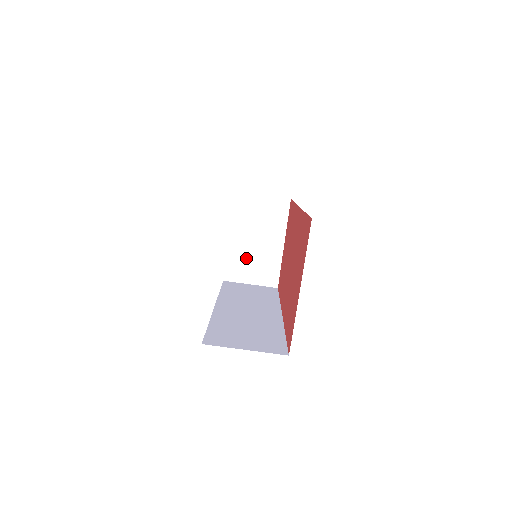
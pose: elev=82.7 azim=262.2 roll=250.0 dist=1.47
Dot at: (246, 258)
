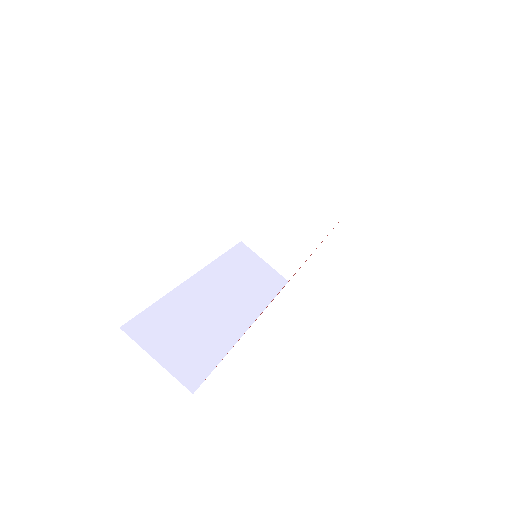
Dot at: (274, 234)
